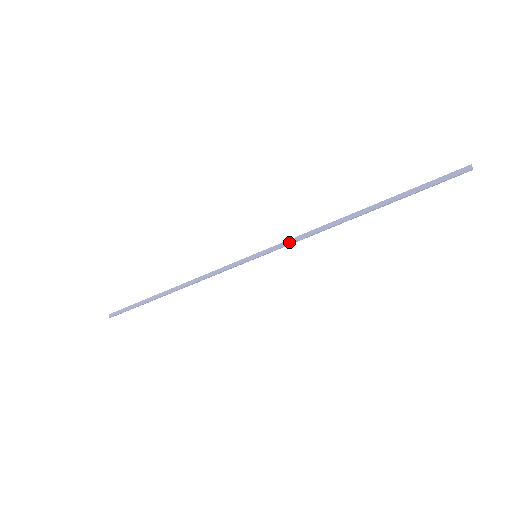
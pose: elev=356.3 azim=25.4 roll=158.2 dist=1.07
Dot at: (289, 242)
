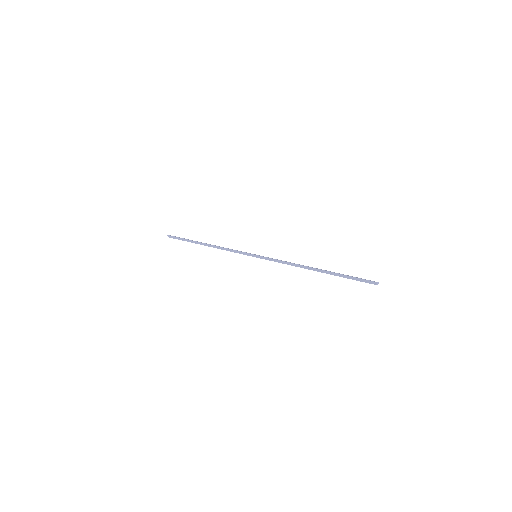
Dot at: (275, 260)
